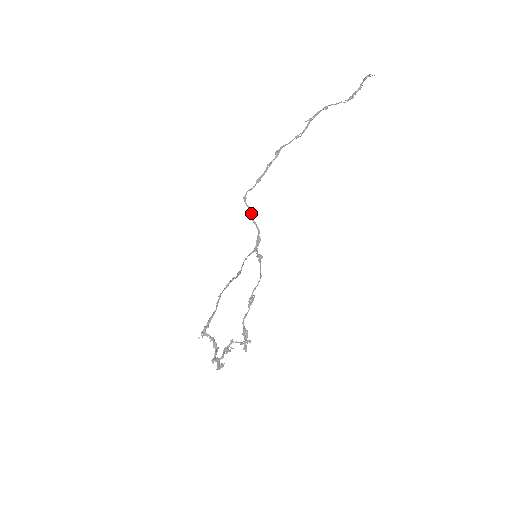
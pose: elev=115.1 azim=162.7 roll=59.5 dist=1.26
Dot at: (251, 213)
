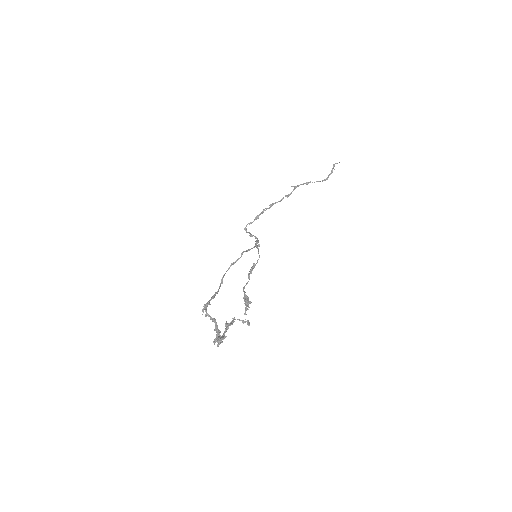
Dot at: occluded
